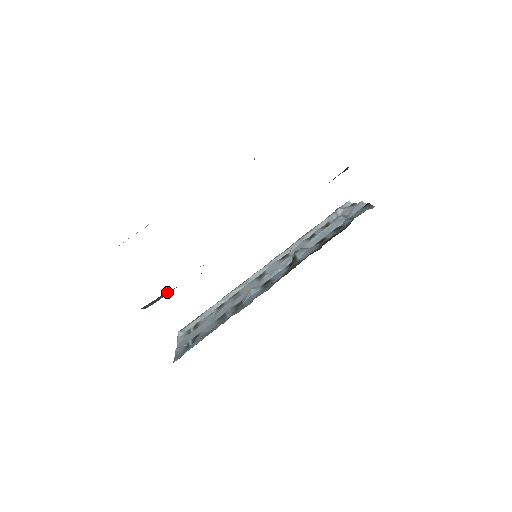
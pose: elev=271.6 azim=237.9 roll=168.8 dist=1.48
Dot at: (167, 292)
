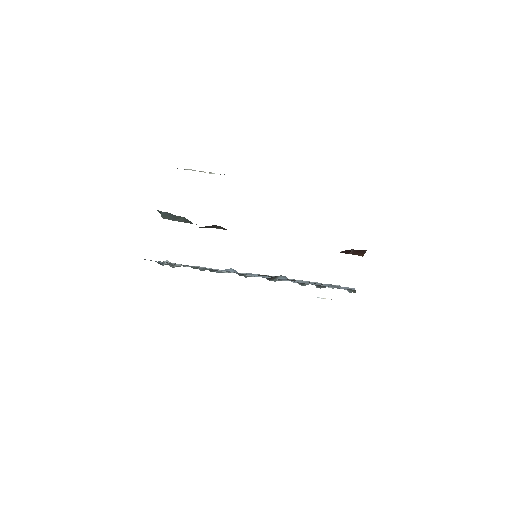
Dot at: (184, 220)
